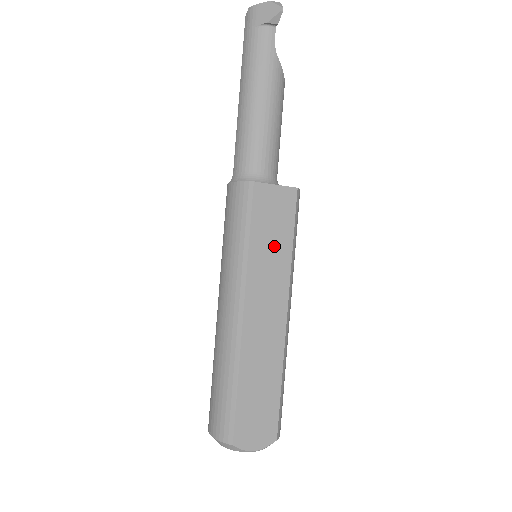
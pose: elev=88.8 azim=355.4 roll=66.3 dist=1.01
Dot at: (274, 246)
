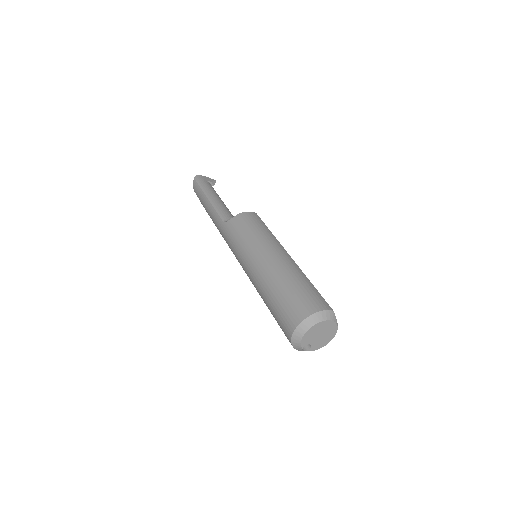
Dot at: occluded
